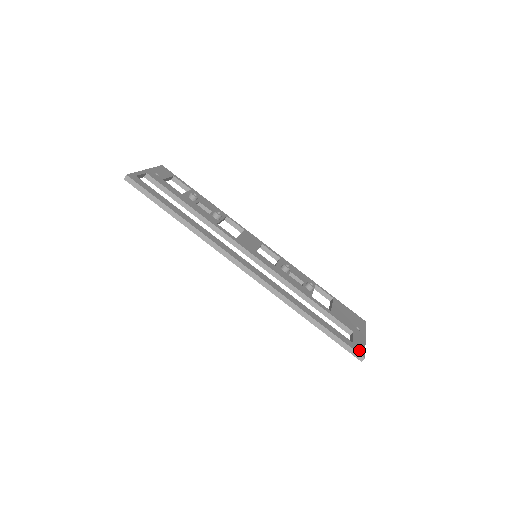
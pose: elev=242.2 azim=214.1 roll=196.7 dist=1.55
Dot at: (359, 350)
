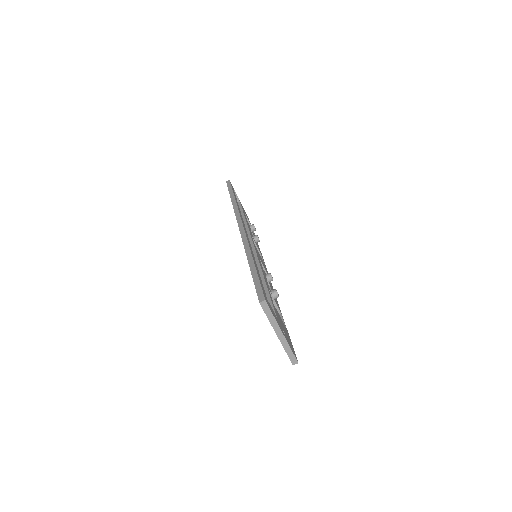
Dot at: occluded
